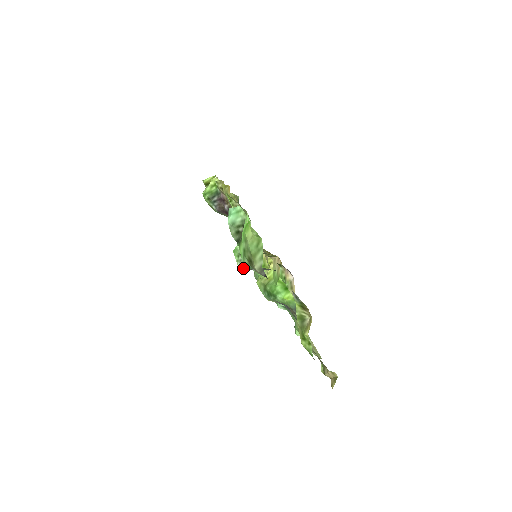
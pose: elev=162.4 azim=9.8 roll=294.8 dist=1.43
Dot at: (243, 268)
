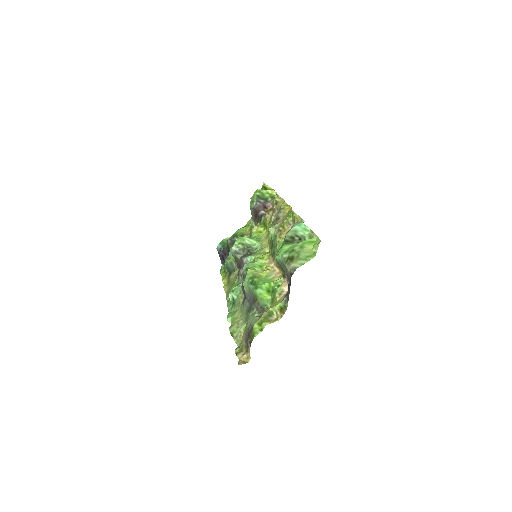
Dot at: (235, 252)
